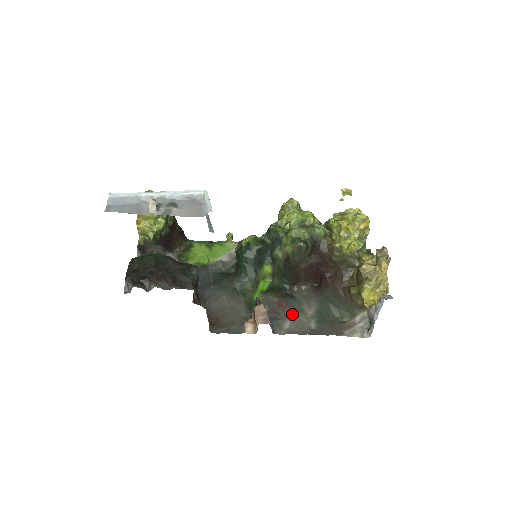
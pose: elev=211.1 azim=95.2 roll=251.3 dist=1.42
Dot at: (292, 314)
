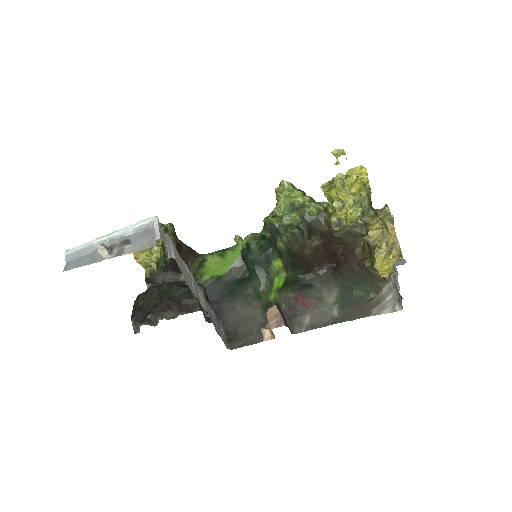
Dot at: (311, 306)
